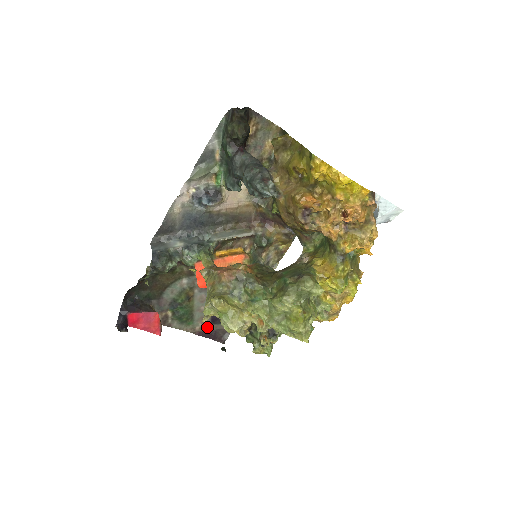
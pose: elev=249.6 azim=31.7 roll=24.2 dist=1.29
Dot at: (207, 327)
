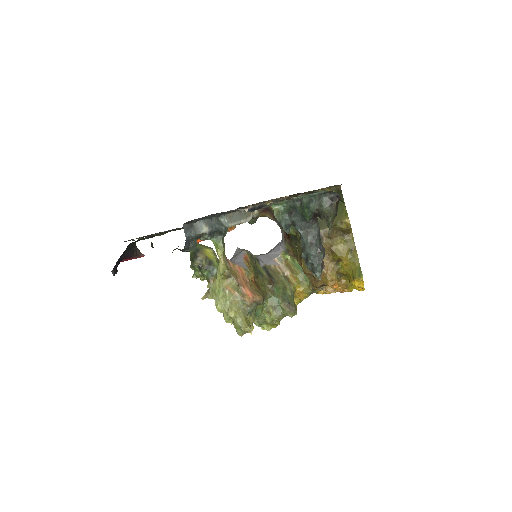
Dot at: occluded
